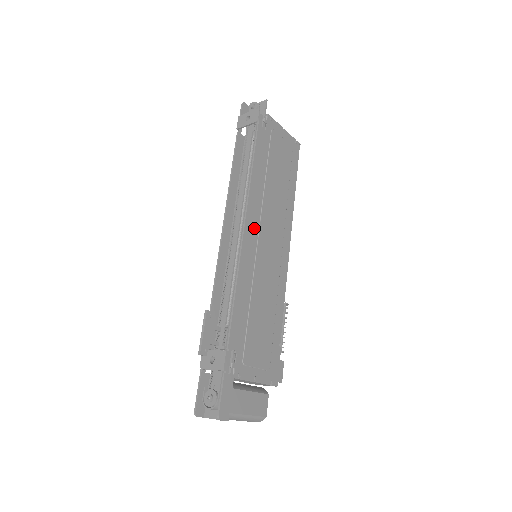
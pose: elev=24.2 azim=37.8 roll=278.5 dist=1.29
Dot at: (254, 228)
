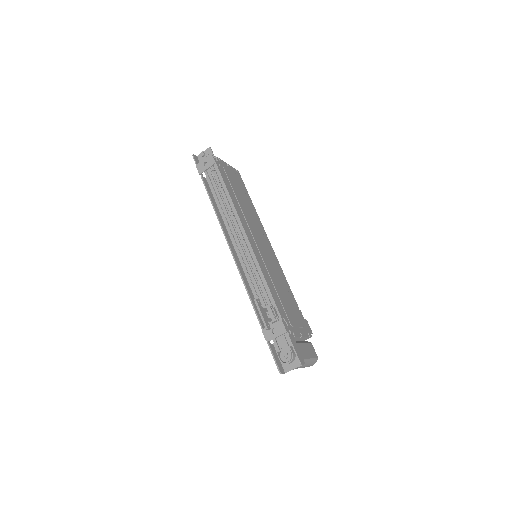
Dot at: occluded
